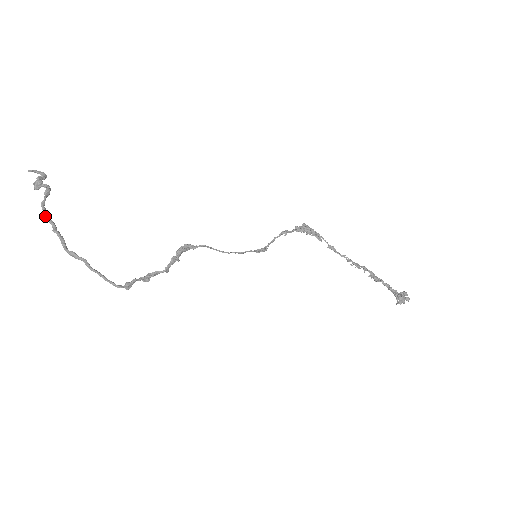
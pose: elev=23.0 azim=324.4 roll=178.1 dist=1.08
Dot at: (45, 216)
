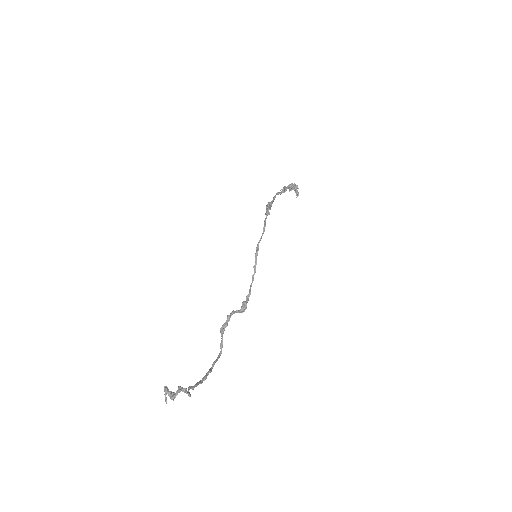
Dot at: occluded
